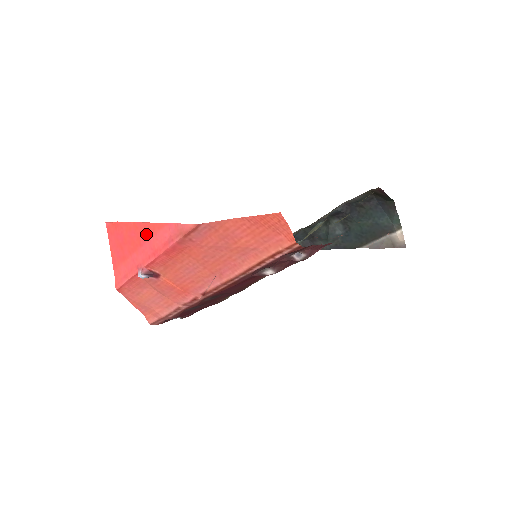
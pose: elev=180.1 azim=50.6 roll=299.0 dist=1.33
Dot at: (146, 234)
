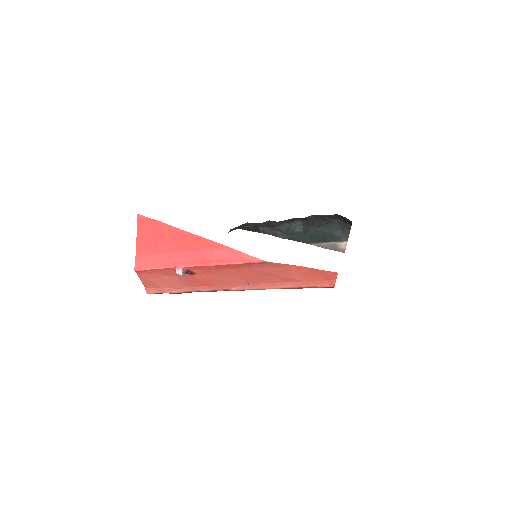
Dot at: (197, 245)
